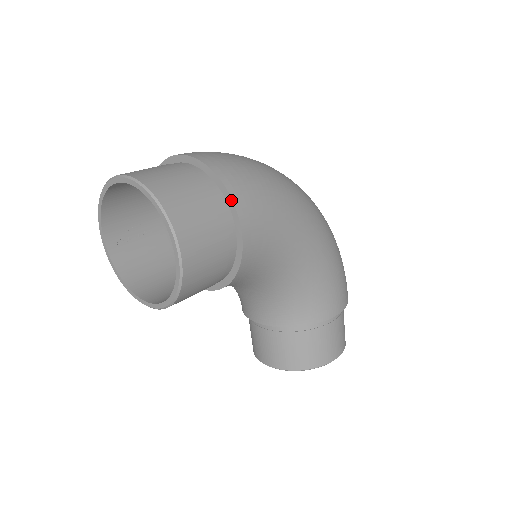
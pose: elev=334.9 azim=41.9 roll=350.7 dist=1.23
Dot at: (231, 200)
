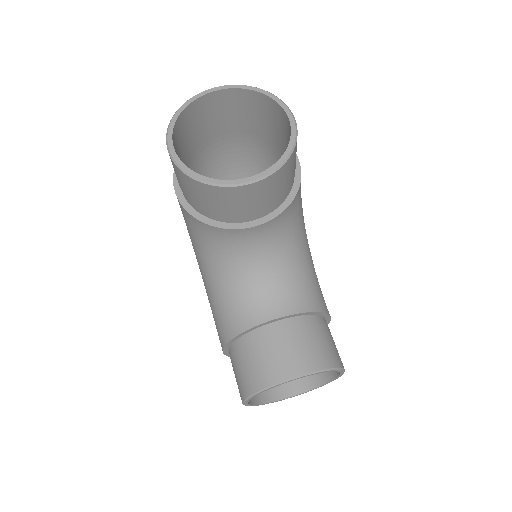
Dot at: occluded
